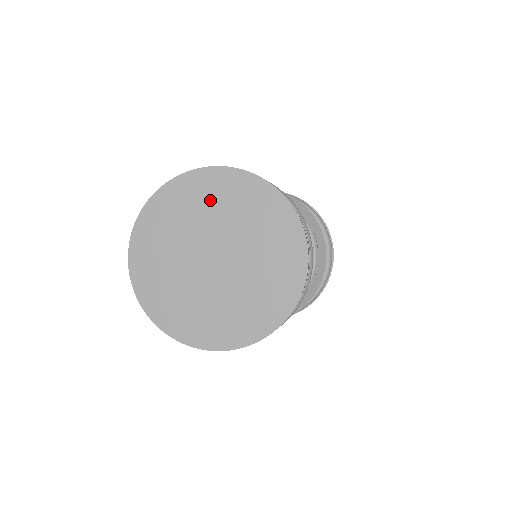
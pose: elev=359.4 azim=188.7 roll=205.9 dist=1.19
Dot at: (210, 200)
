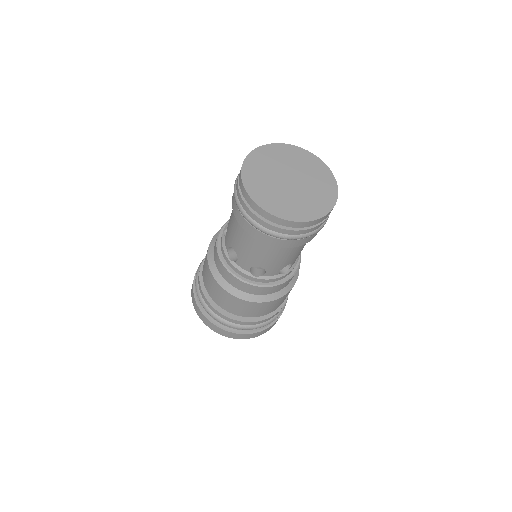
Dot at: (282, 156)
